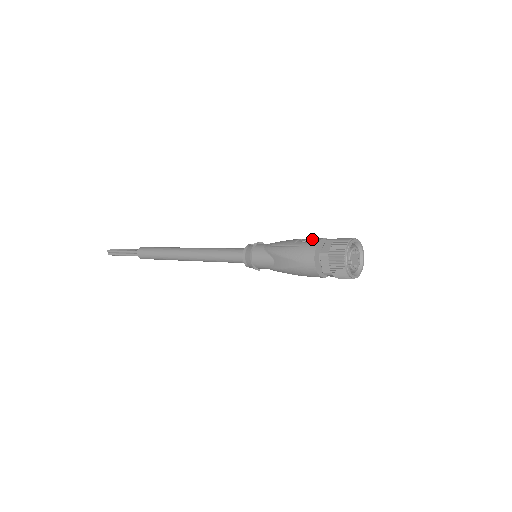
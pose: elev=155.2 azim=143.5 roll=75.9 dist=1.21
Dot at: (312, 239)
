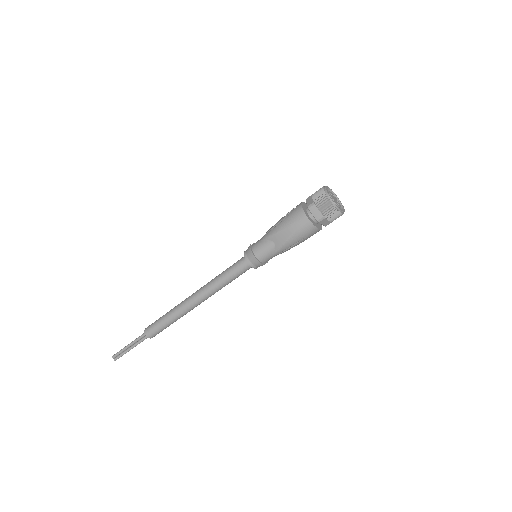
Dot at: occluded
